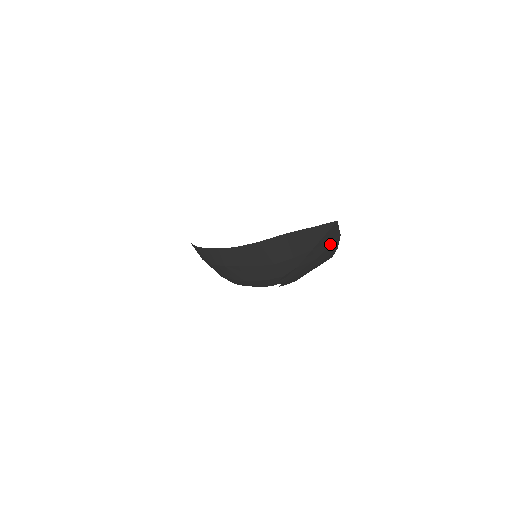
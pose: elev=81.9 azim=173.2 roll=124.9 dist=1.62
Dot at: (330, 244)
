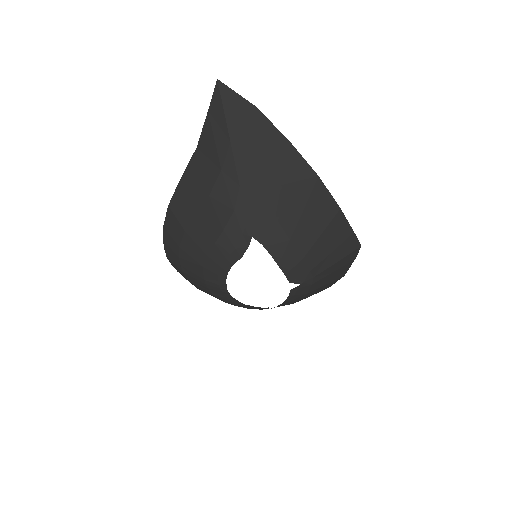
Dot at: (254, 127)
